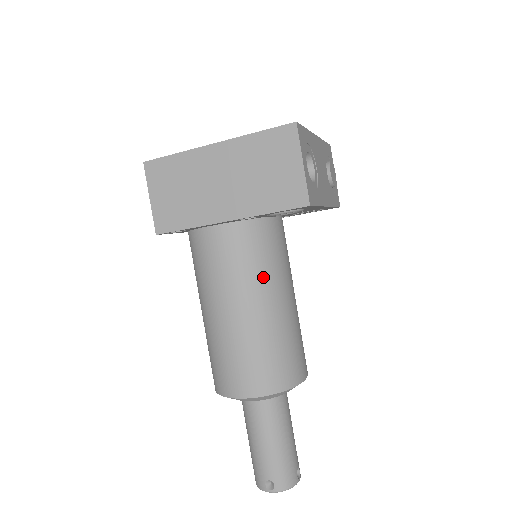
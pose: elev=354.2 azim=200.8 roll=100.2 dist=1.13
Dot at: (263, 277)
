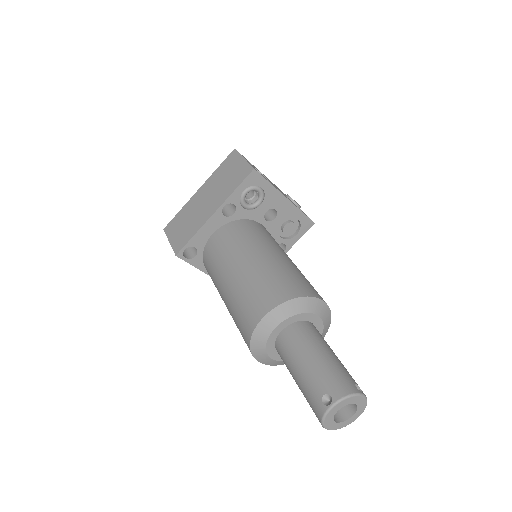
Dot at: (254, 242)
